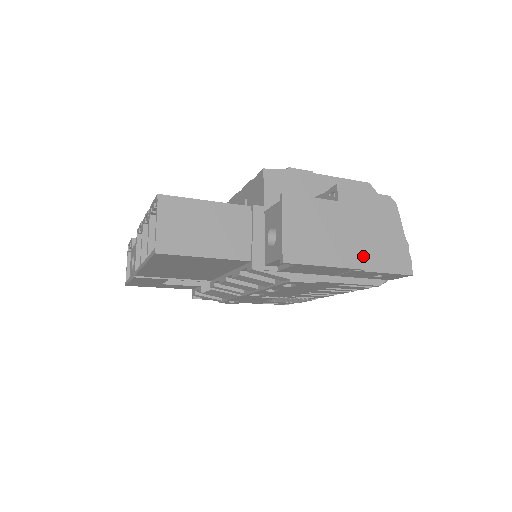
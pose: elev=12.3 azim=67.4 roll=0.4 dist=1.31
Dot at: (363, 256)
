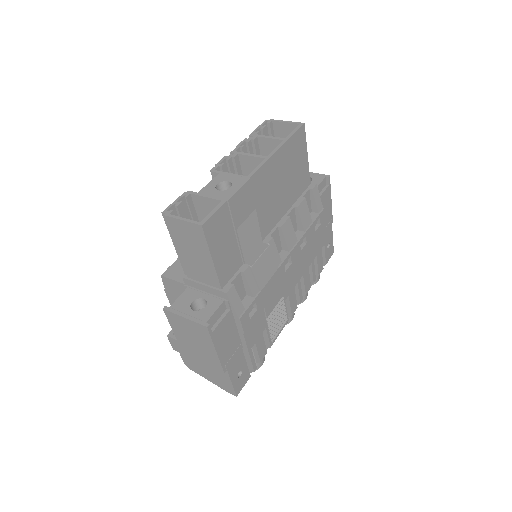
Dot at: occluded
